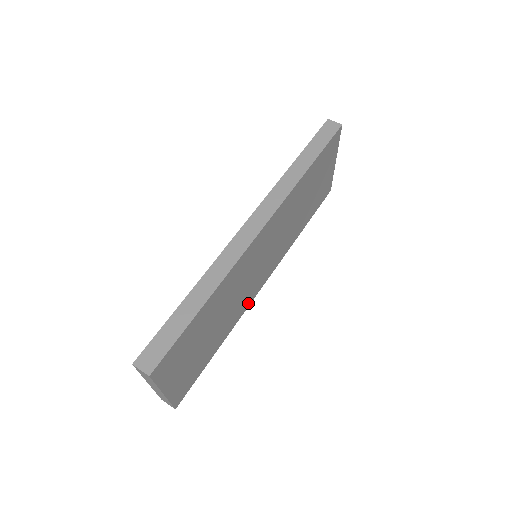
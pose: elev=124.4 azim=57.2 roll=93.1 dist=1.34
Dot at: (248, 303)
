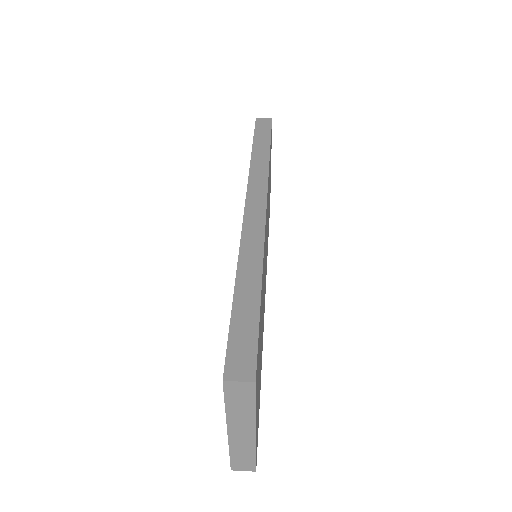
Dot at: occluded
